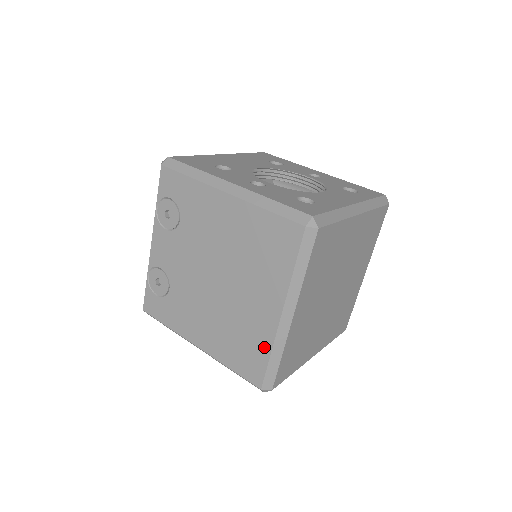
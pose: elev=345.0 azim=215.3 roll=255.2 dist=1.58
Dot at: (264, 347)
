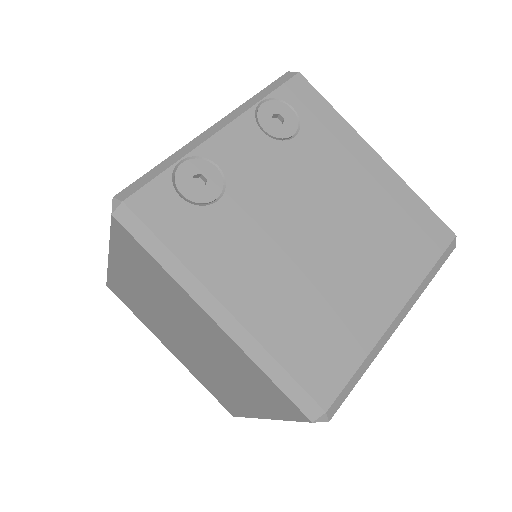
Dot at: (359, 346)
